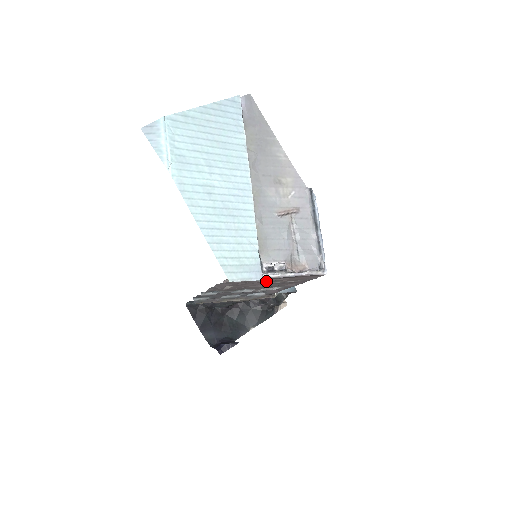
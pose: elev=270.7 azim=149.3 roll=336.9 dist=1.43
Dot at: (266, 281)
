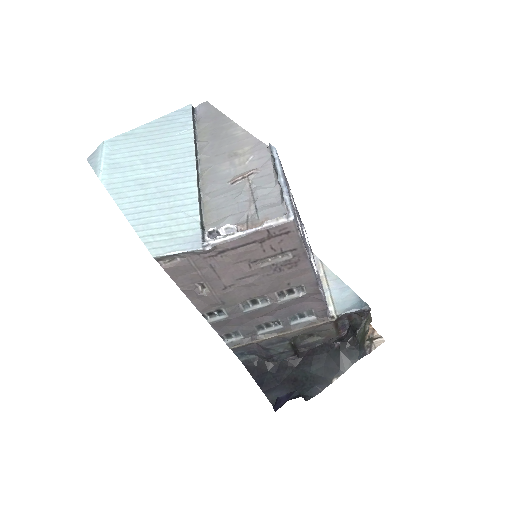
Dot at: (235, 263)
